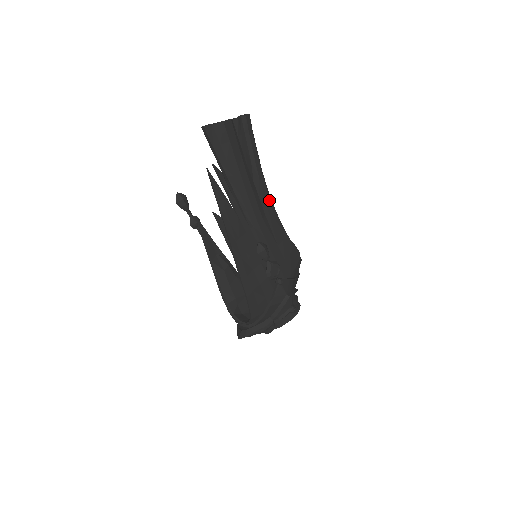
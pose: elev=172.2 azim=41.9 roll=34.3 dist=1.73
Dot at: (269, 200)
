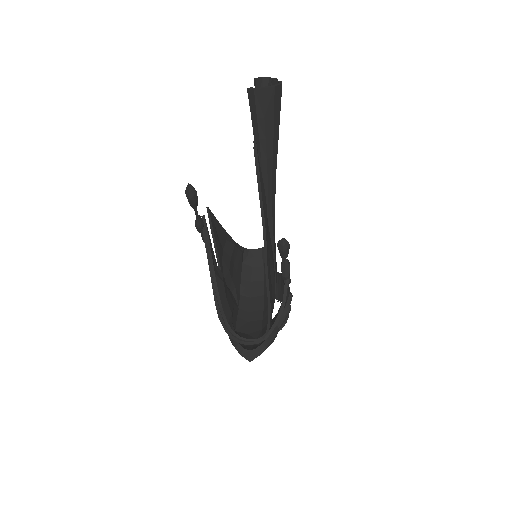
Dot at: occluded
